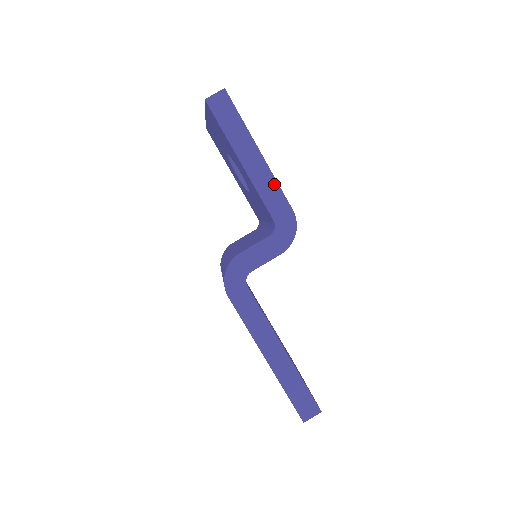
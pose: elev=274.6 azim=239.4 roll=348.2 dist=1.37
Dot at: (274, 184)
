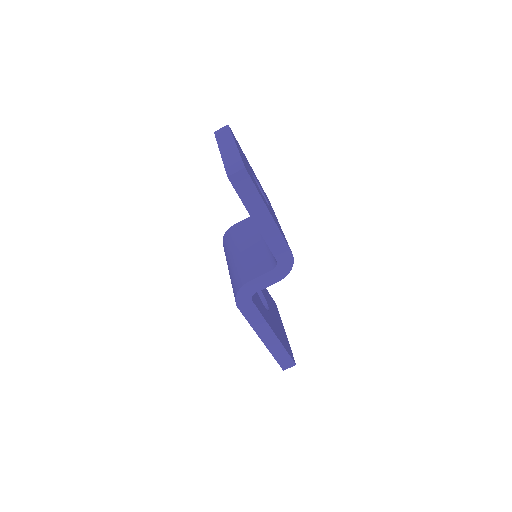
Dot at: (279, 236)
